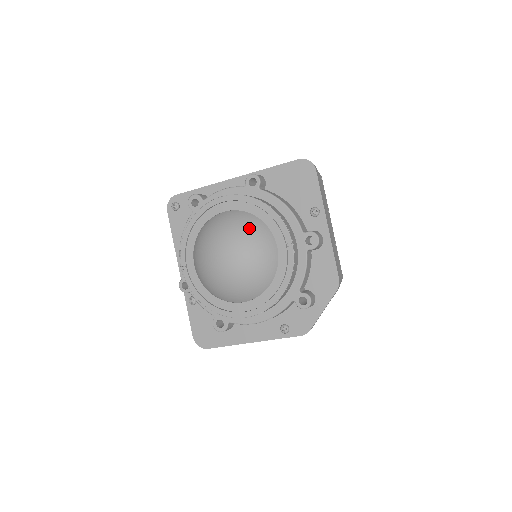
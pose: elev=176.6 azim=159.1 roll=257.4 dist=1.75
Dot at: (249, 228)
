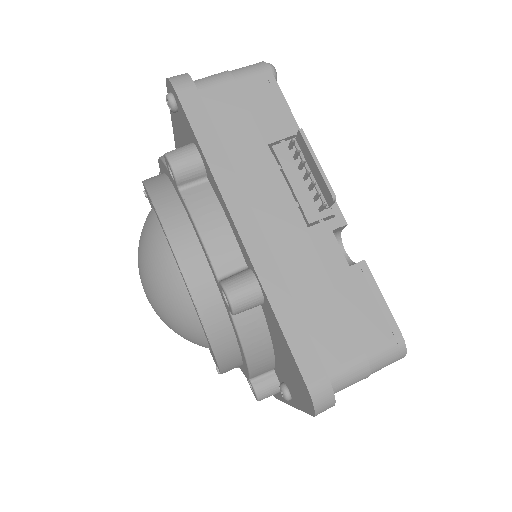
Dot at: (177, 322)
